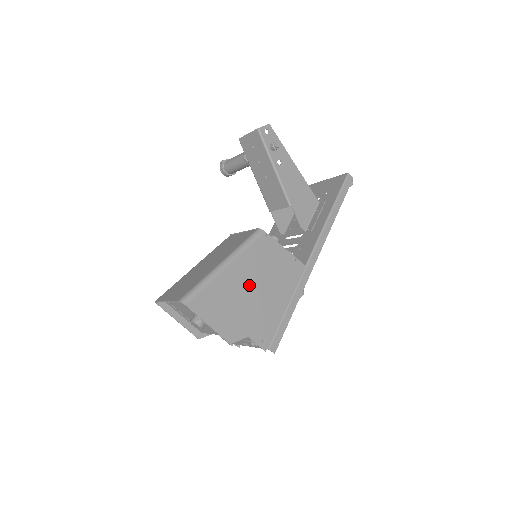
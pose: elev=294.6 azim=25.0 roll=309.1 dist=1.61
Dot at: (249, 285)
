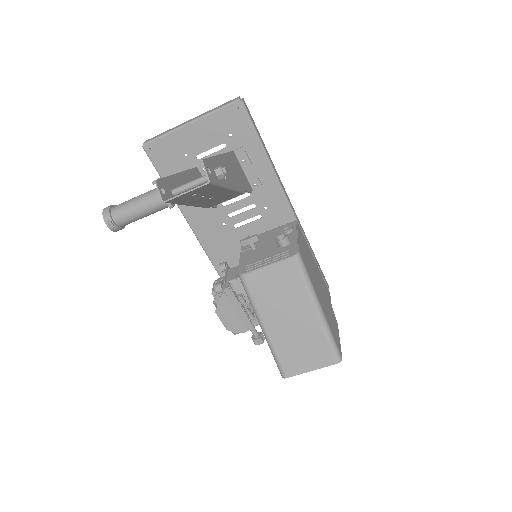
Dot at: (319, 289)
